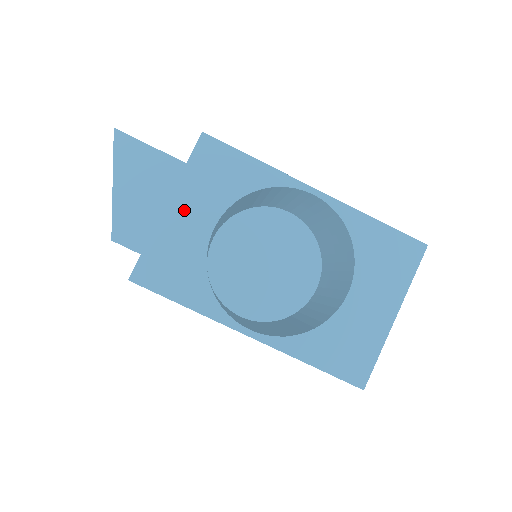
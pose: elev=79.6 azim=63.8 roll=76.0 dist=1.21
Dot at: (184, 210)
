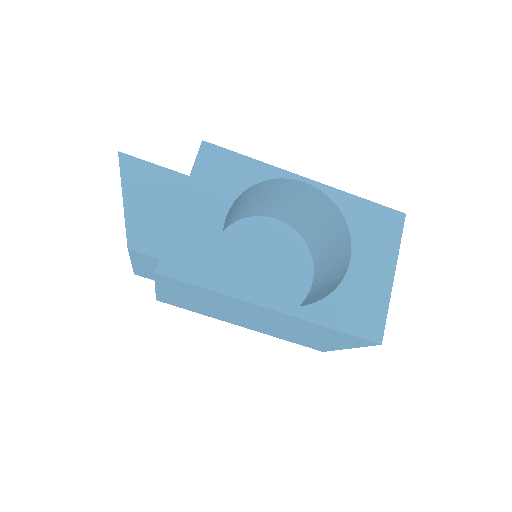
Dot at: (197, 206)
